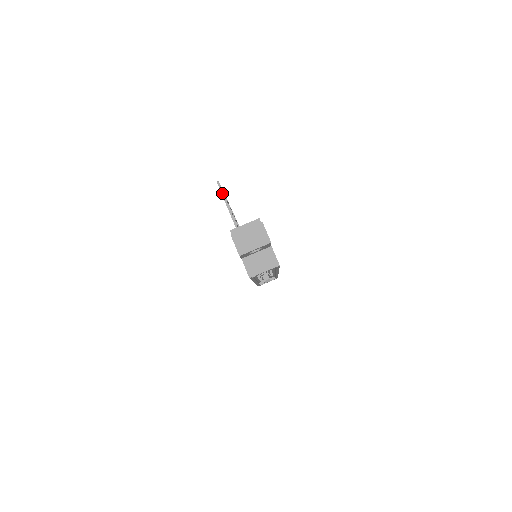
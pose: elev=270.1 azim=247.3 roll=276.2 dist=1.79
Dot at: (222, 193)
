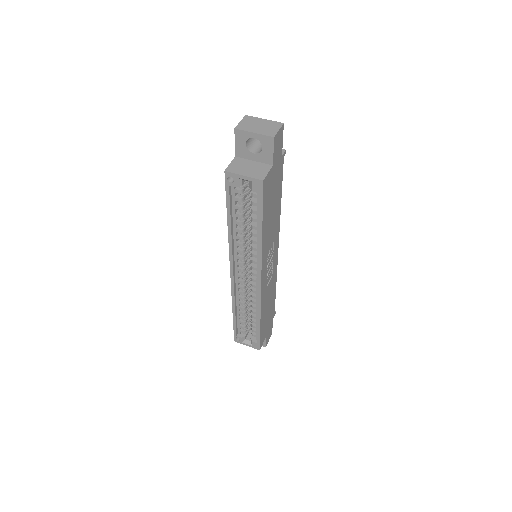
Dot at: occluded
